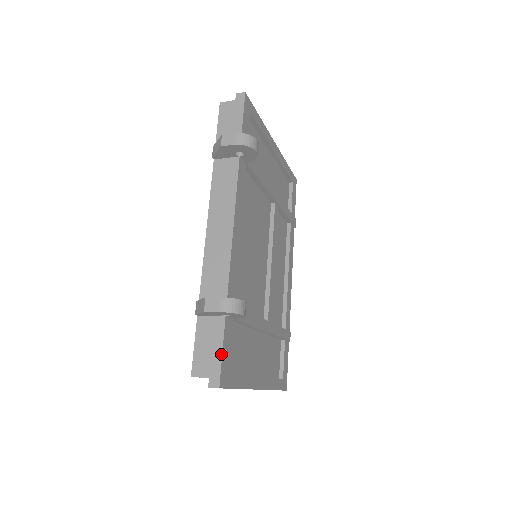
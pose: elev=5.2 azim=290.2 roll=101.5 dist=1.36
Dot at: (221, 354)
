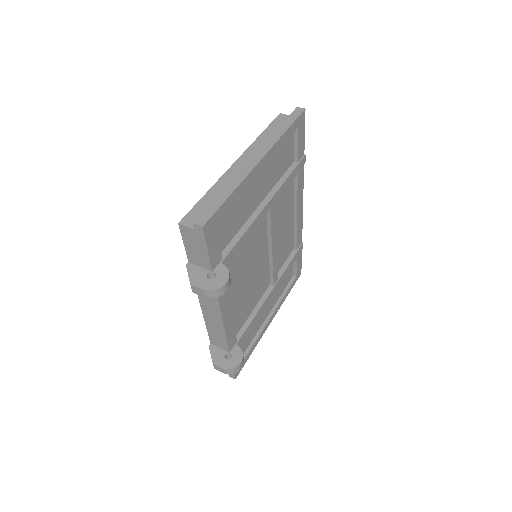
Dot at: occluded
